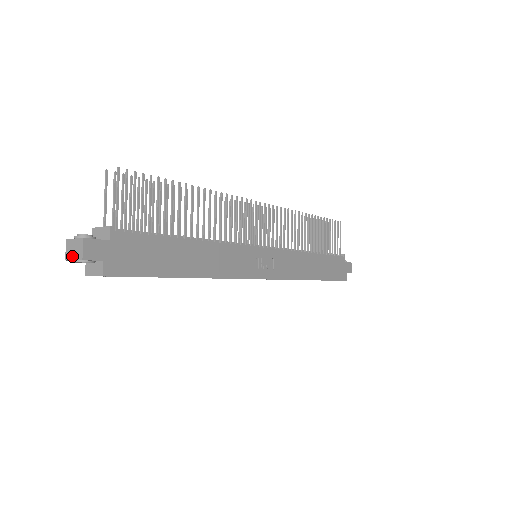
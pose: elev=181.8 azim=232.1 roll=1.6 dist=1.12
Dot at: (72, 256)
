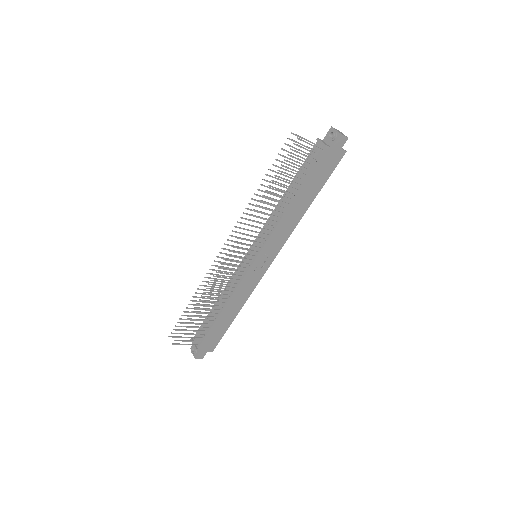
Dot at: occluded
